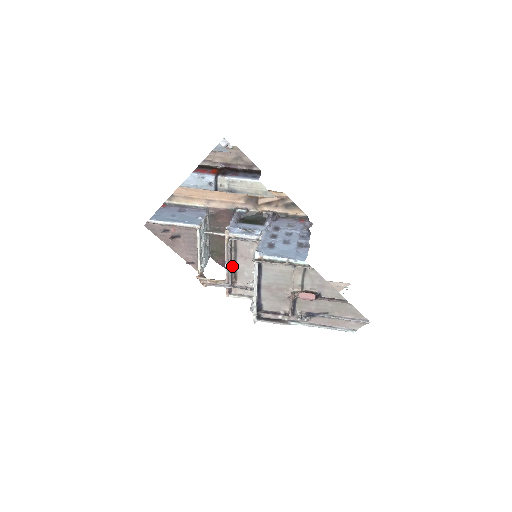
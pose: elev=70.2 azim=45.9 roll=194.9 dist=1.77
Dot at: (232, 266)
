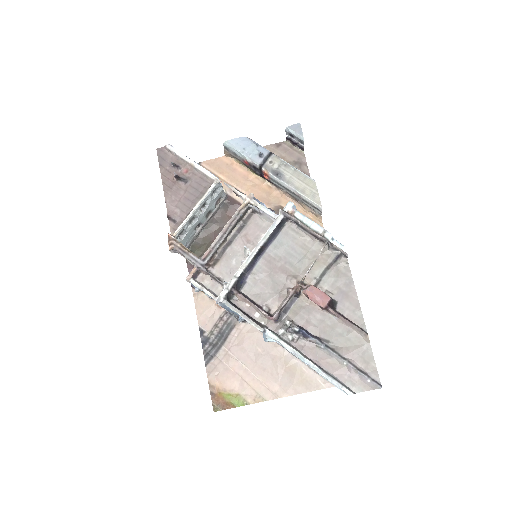
Dot at: (225, 241)
